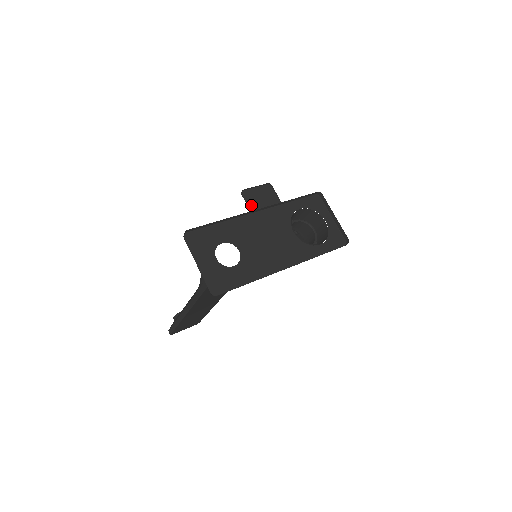
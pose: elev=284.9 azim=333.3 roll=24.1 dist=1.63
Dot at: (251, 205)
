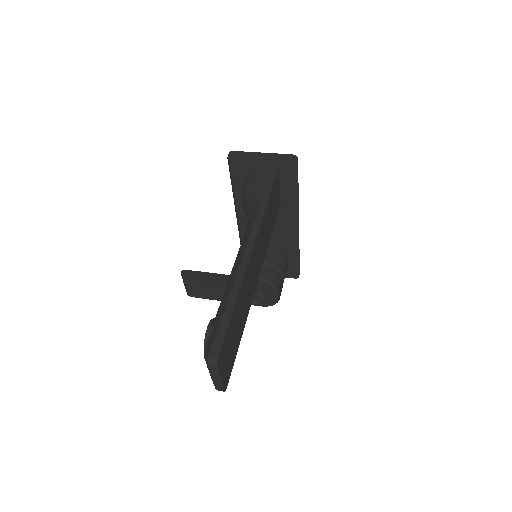
Dot at: occluded
